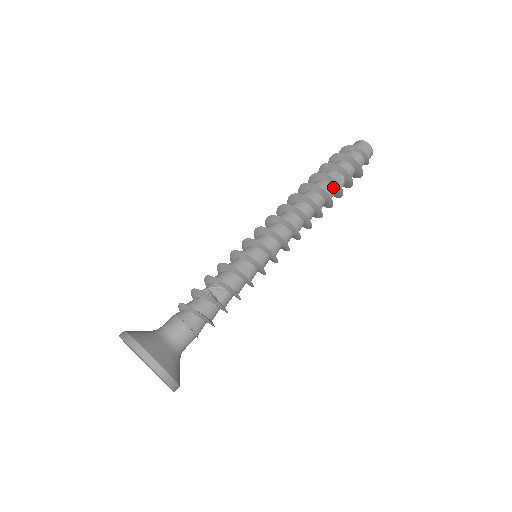
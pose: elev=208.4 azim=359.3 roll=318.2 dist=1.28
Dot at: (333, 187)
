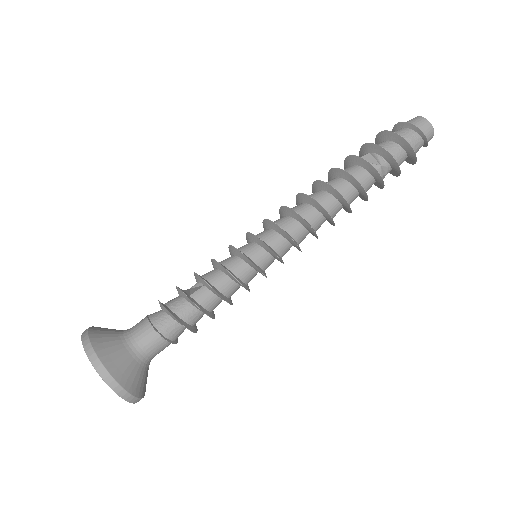
Dot at: (360, 167)
